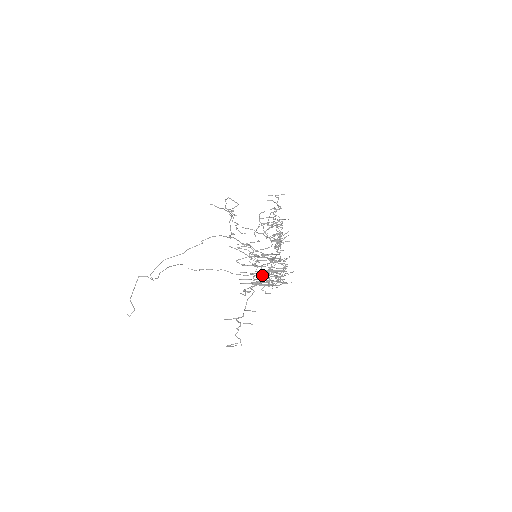
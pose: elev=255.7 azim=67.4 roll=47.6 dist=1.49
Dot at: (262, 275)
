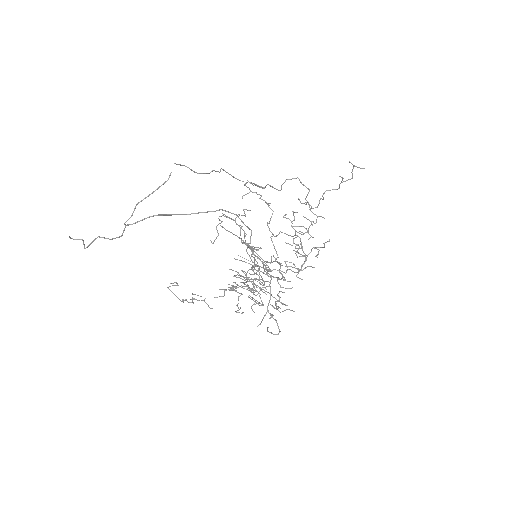
Dot at: (245, 244)
